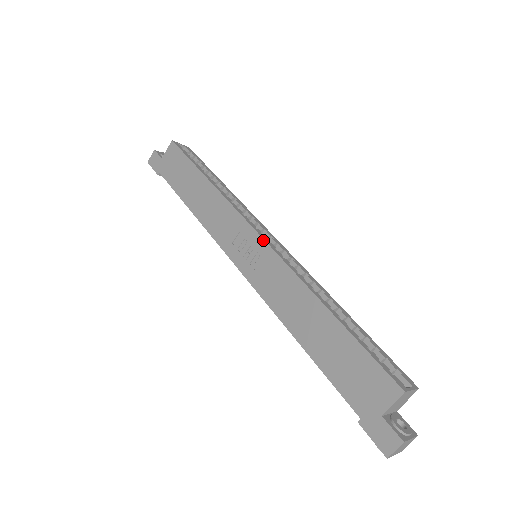
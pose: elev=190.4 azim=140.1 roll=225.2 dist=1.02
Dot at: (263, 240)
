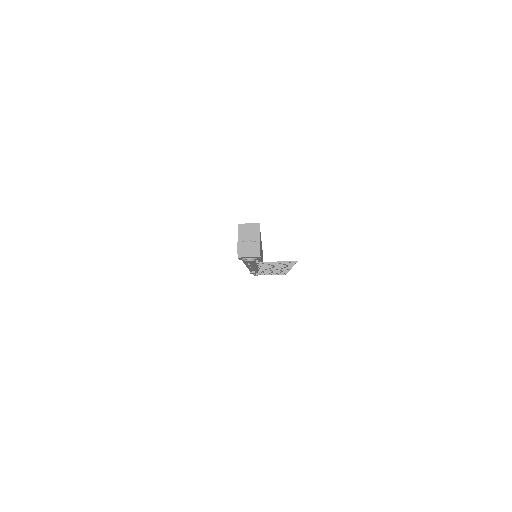
Dot at: occluded
